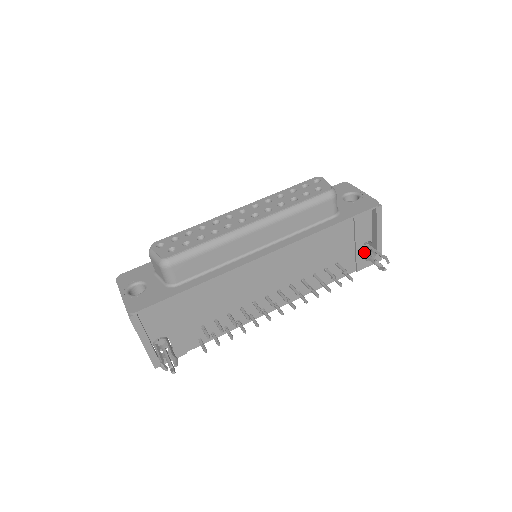
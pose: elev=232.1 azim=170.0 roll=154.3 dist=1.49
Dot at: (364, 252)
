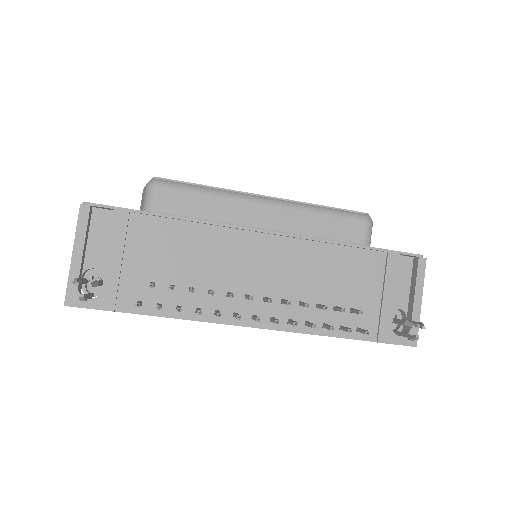
Dot at: (393, 319)
